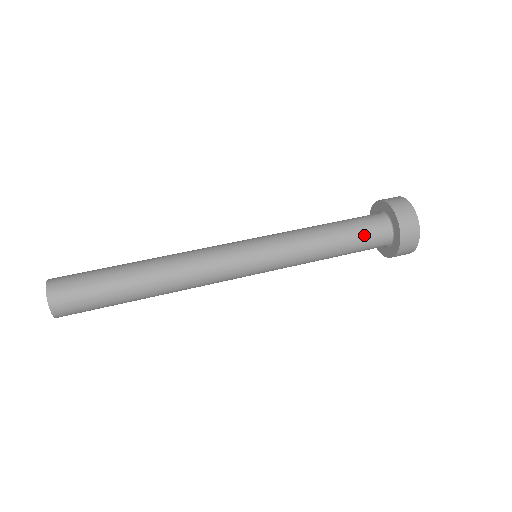
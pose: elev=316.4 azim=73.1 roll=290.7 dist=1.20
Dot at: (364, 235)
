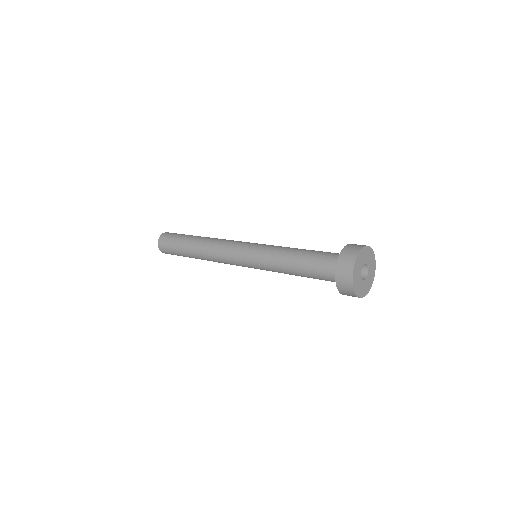
Dot at: (320, 257)
